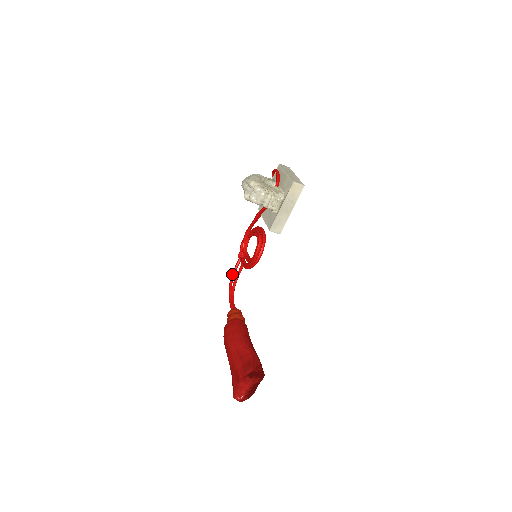
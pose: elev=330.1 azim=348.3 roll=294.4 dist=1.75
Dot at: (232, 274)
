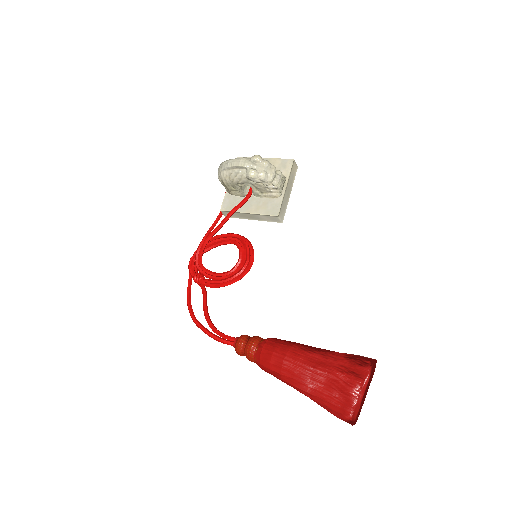
Dot at: (190, 308)
